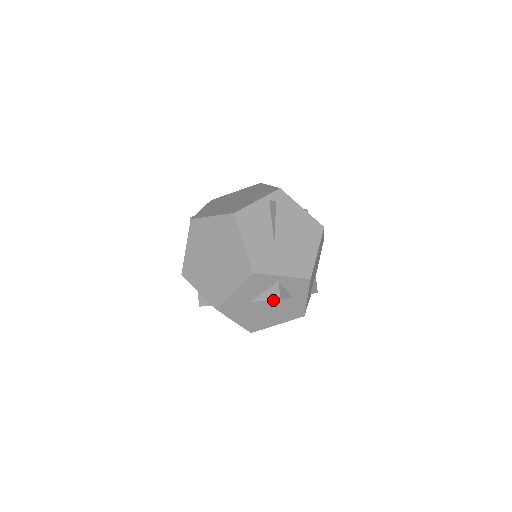
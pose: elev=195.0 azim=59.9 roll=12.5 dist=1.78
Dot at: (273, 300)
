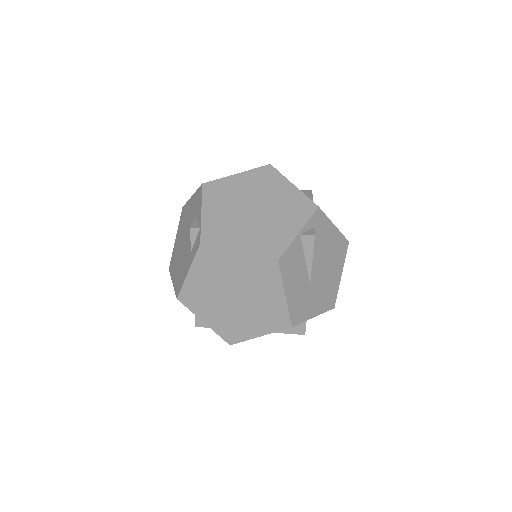
Dot at: occluded
